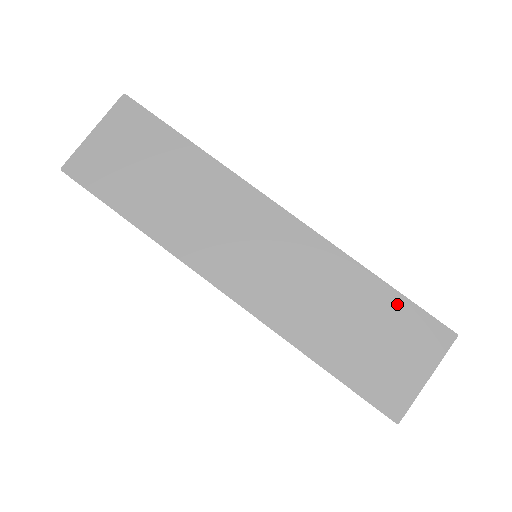
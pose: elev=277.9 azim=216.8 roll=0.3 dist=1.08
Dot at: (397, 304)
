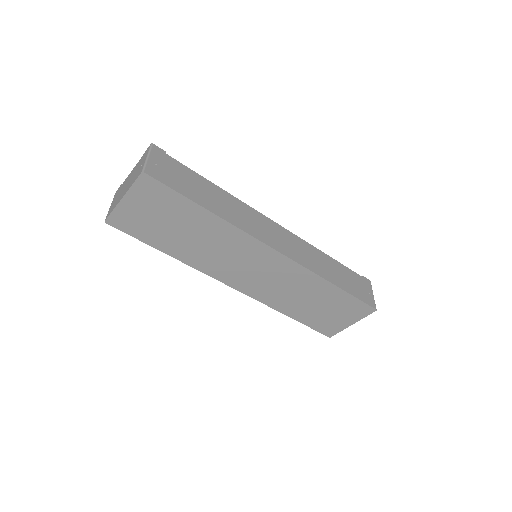
Dot at: (344, 297)
